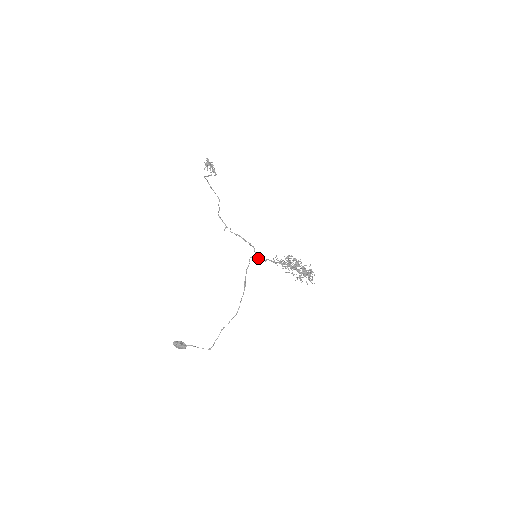
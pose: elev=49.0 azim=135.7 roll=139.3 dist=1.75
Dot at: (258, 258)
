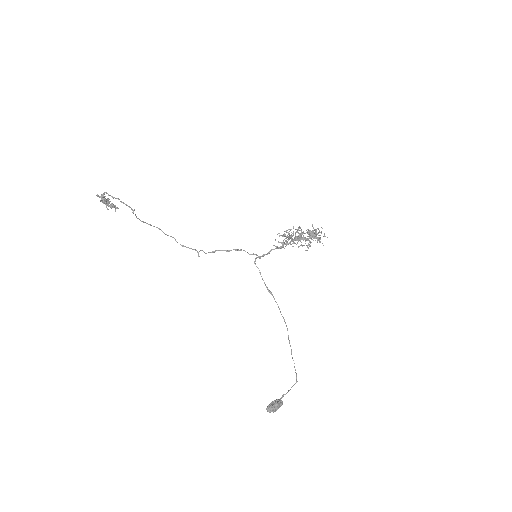
Dot at: (260, 256)
